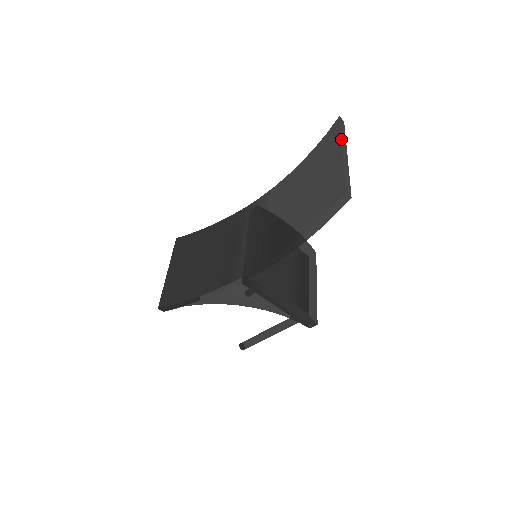
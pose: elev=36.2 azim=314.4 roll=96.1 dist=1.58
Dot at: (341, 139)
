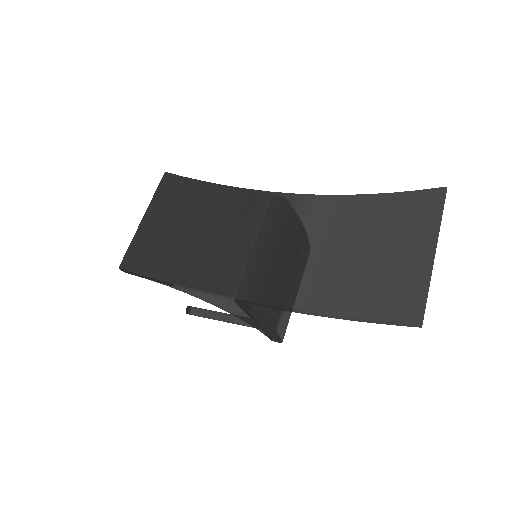
Dot at: (439, 229)
